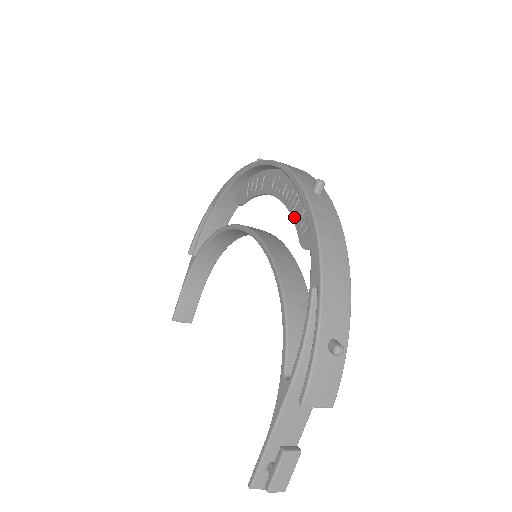
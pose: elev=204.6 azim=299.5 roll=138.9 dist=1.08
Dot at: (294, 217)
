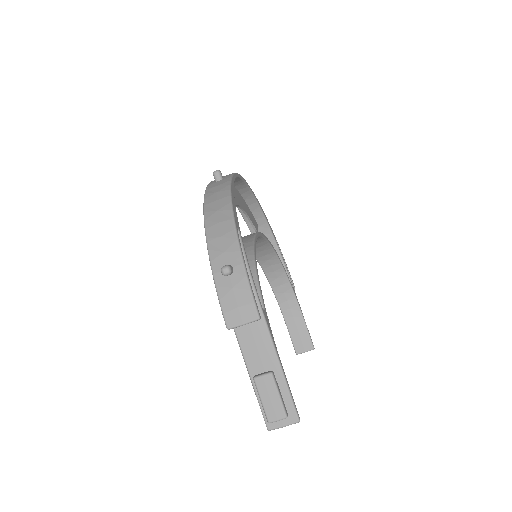
Dot at: occluded
